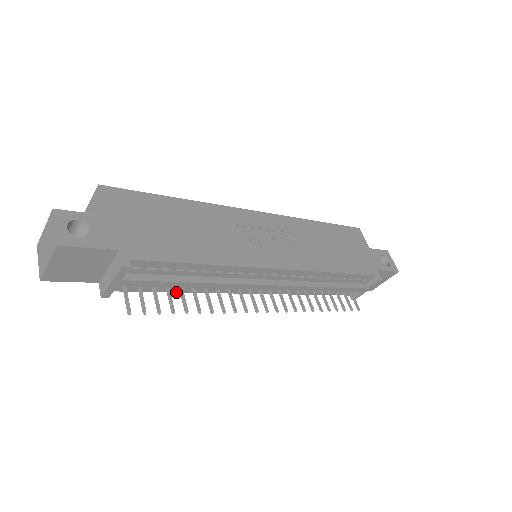
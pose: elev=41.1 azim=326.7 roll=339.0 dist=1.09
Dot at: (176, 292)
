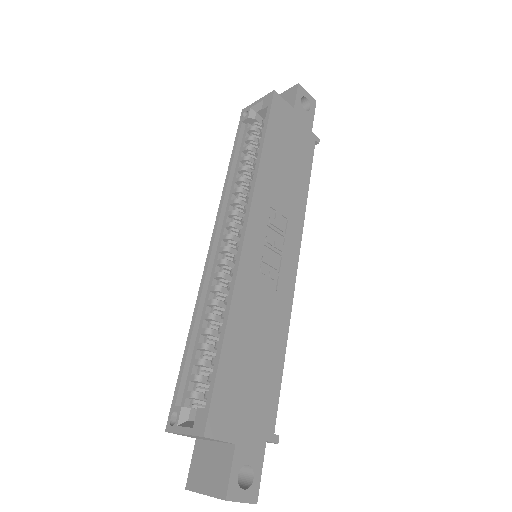
Dot at: occluded
